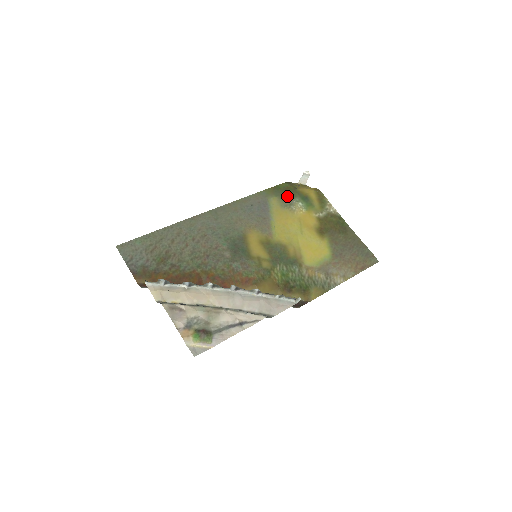
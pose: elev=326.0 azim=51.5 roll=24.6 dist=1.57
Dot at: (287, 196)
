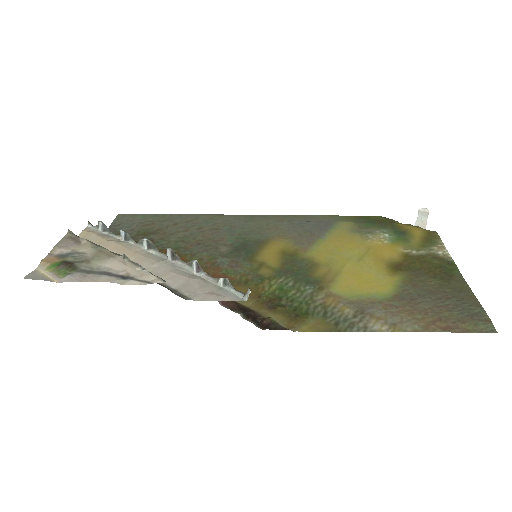
Dot at: (371, 225)
